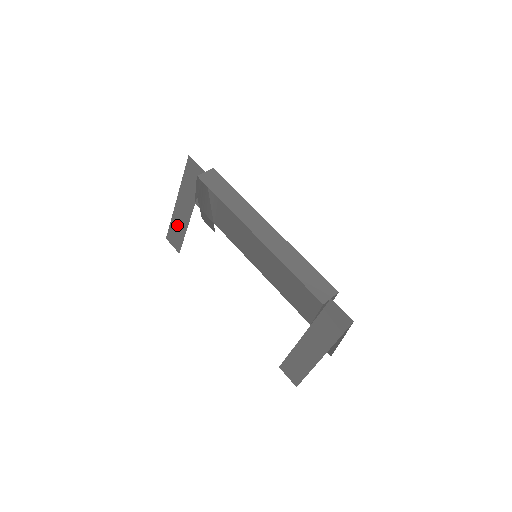
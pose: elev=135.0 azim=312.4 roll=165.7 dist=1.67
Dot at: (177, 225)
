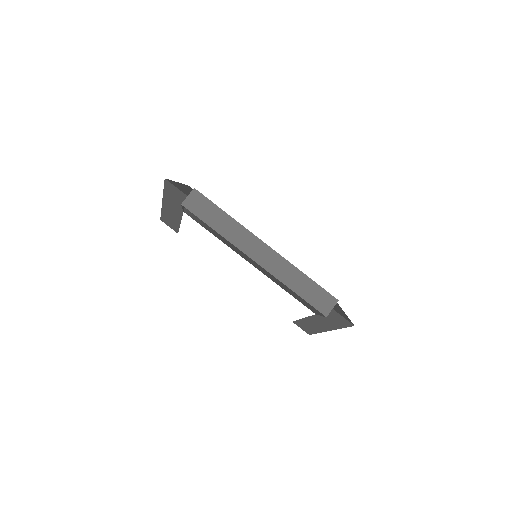
Dot at: (169, 217)
